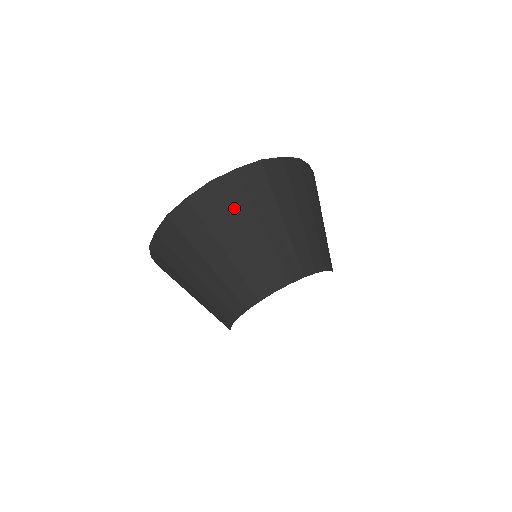
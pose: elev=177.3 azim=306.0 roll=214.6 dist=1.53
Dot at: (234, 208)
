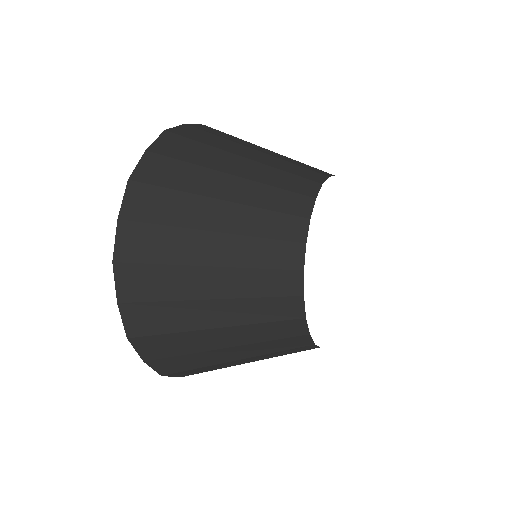
Dot at: (210, 142)
